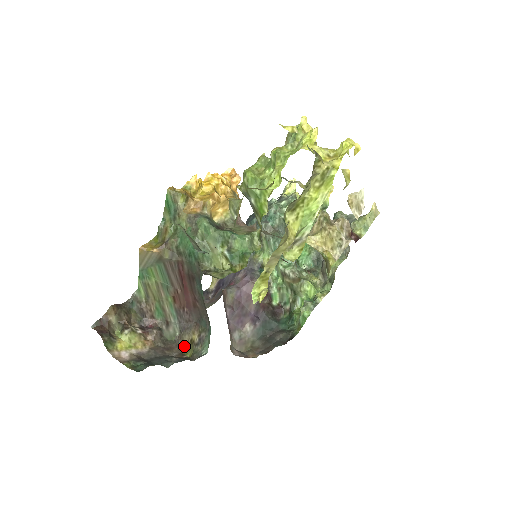
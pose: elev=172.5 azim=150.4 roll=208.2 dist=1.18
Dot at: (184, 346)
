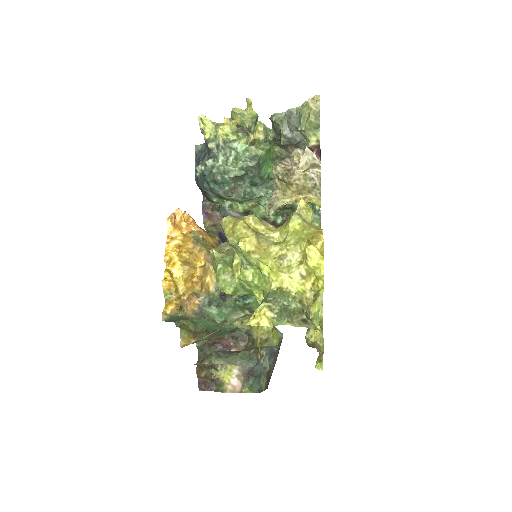
Dot at: occluded
